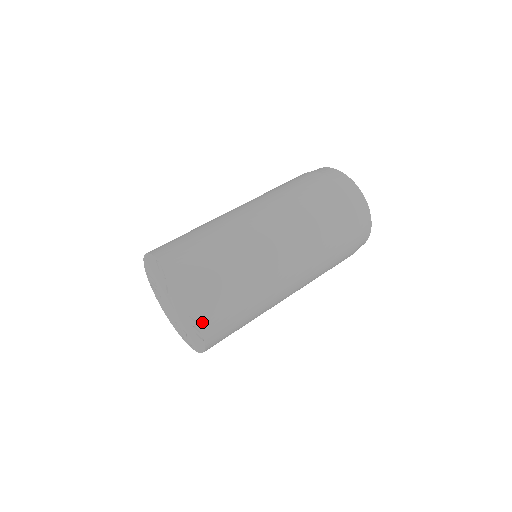
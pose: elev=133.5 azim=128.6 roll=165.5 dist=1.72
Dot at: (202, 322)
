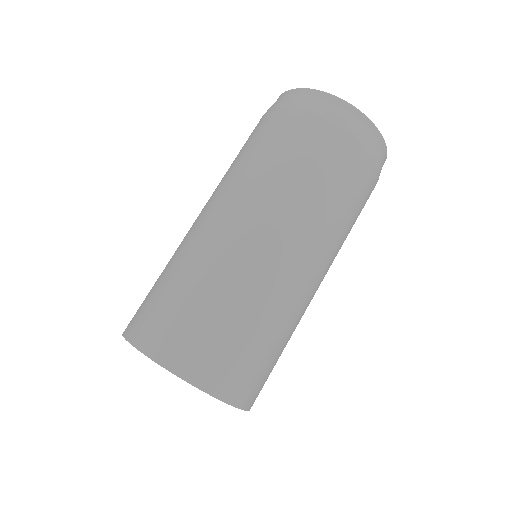
Dot at: (191, 379)
